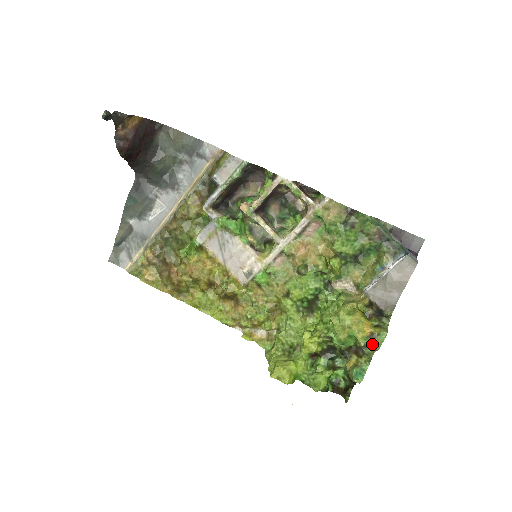
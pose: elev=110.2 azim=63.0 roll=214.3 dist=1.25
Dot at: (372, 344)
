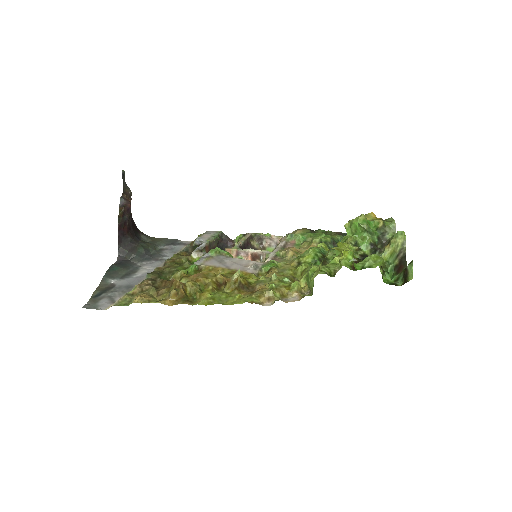
Dot at: (388, 223)
